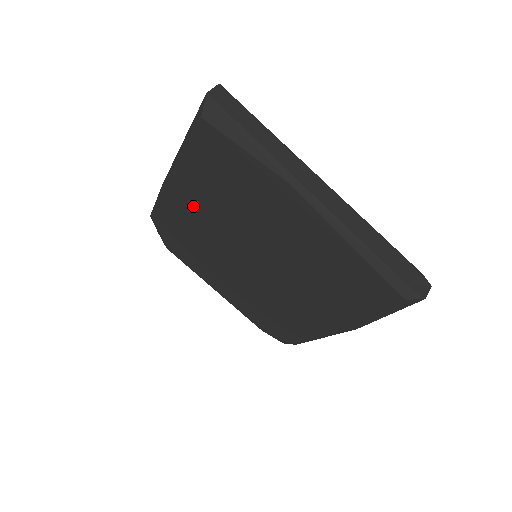
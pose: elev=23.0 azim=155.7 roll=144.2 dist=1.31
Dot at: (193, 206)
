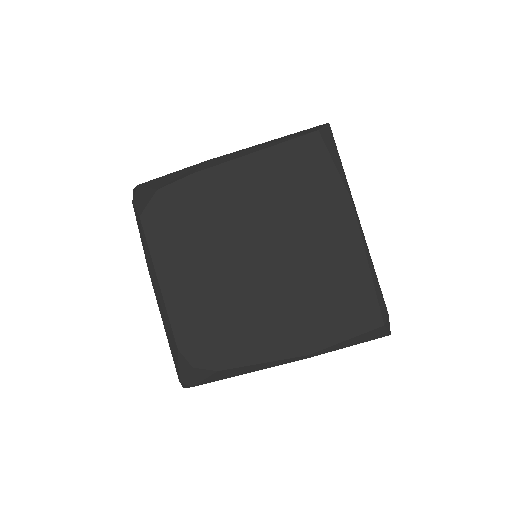
Dot at: (234, 187)
